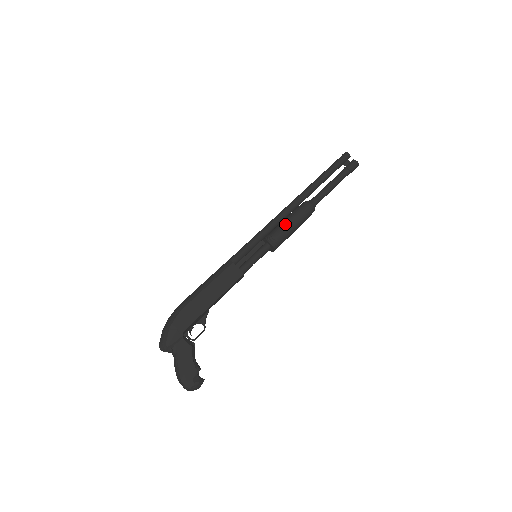
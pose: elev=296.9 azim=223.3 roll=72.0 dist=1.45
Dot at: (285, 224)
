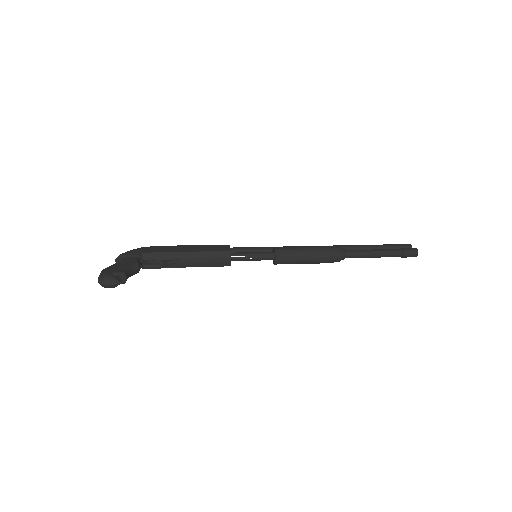
Dot at: occluded
